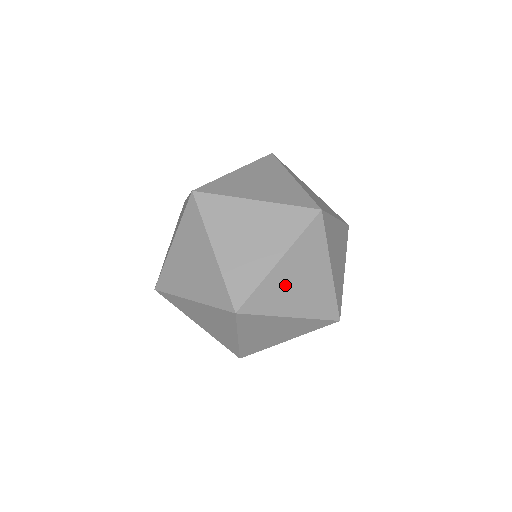
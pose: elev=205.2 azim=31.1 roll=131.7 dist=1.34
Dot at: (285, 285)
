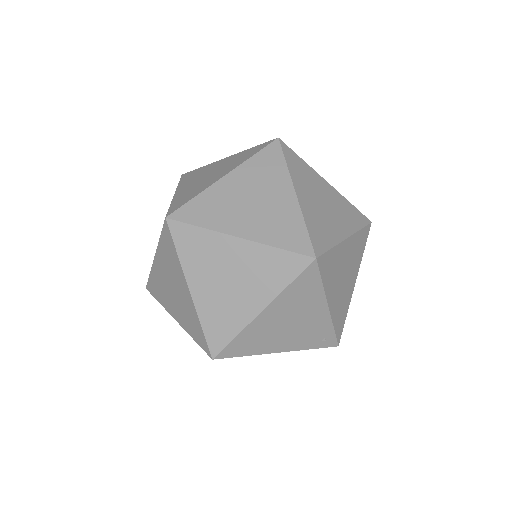
Dot at: (315, 187)
